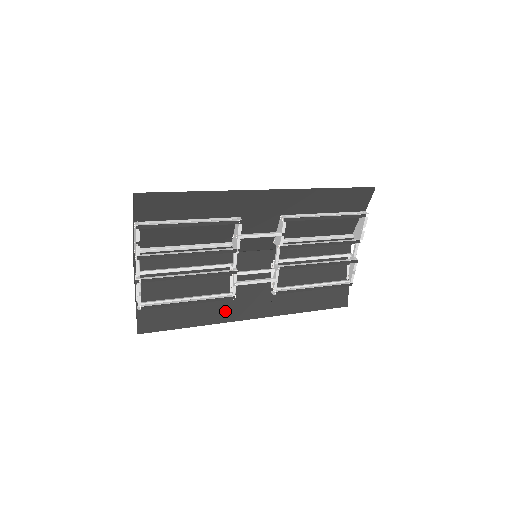
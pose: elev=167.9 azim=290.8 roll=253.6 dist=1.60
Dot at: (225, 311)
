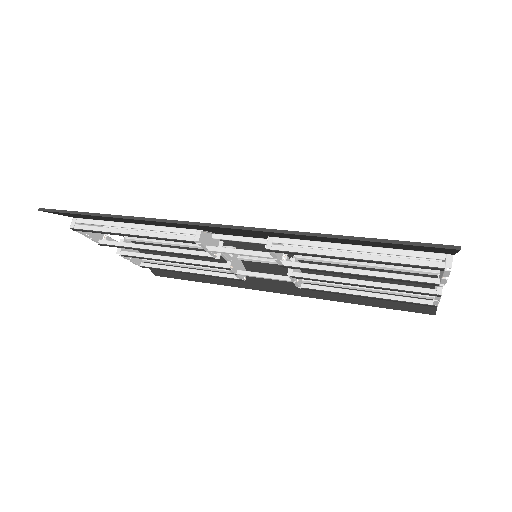
Dot at: (242, 281)
